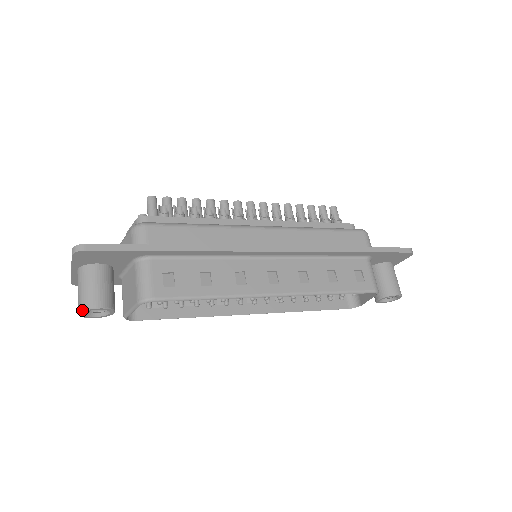
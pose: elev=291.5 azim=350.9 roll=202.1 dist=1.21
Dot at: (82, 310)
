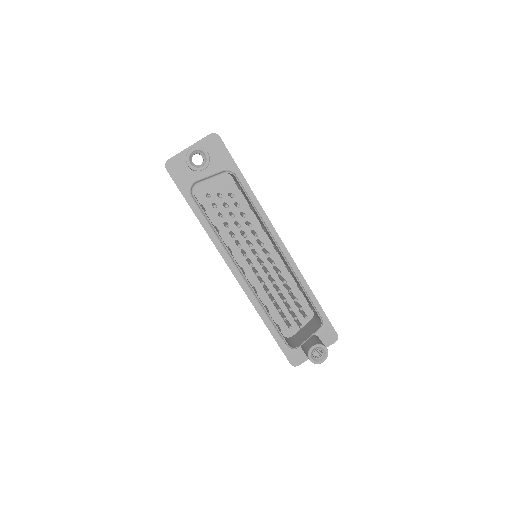
Dot at: occluded
